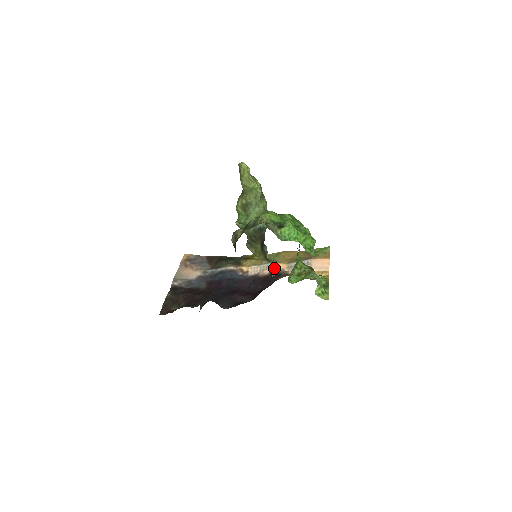
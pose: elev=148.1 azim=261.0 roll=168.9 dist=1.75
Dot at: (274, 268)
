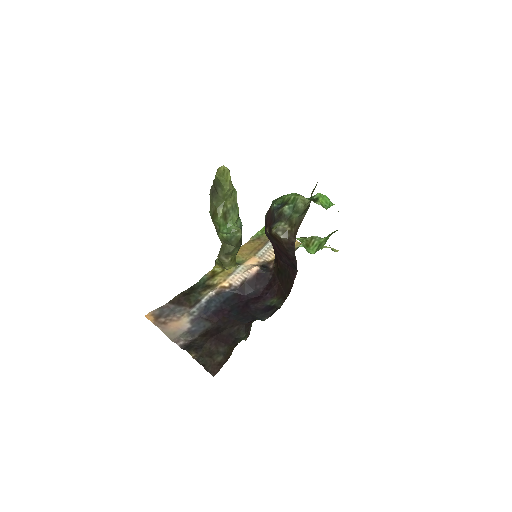
Dot at: (252, 265)
